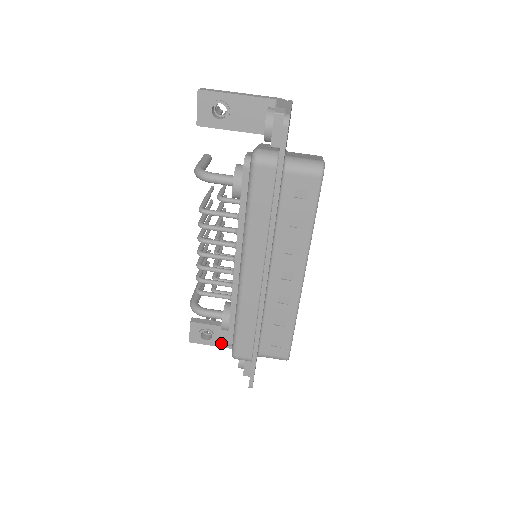
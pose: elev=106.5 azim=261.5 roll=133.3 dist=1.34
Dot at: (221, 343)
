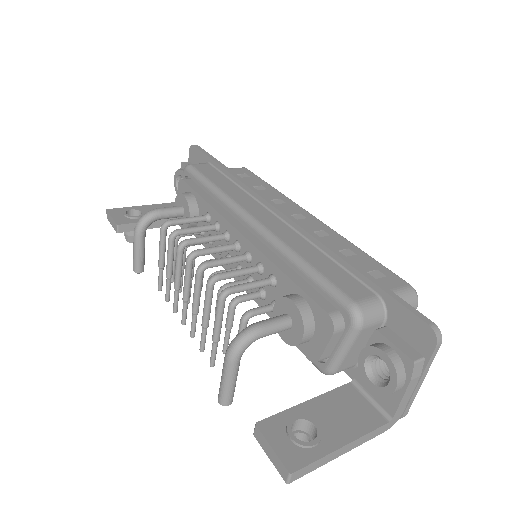
Dot at: (341, 434)
